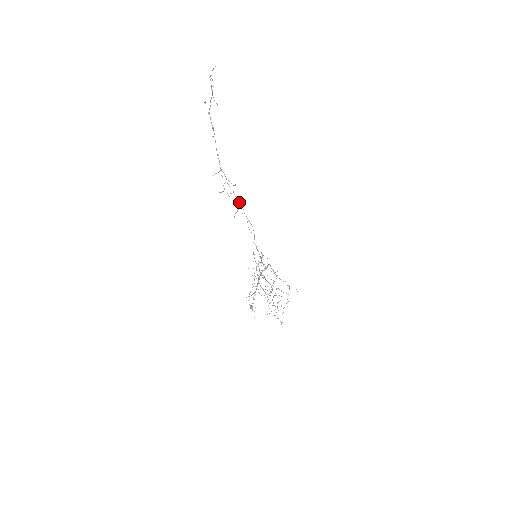
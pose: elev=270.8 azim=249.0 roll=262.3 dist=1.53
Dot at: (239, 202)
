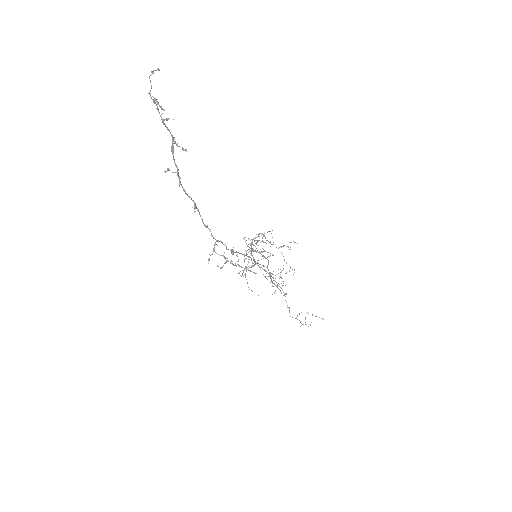
Dot at: (246, 255)
